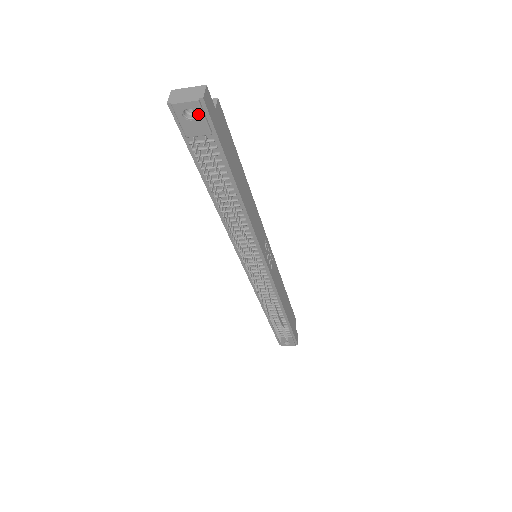
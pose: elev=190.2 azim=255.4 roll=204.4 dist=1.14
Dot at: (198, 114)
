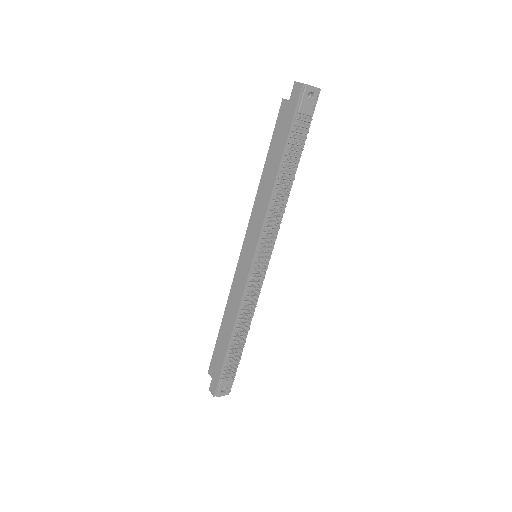
Dot at: (314, 98)
